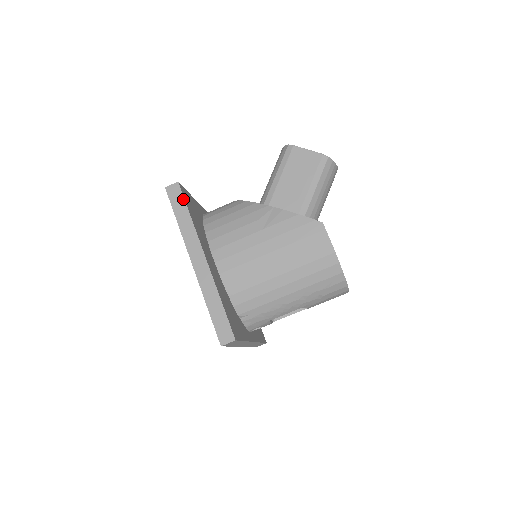
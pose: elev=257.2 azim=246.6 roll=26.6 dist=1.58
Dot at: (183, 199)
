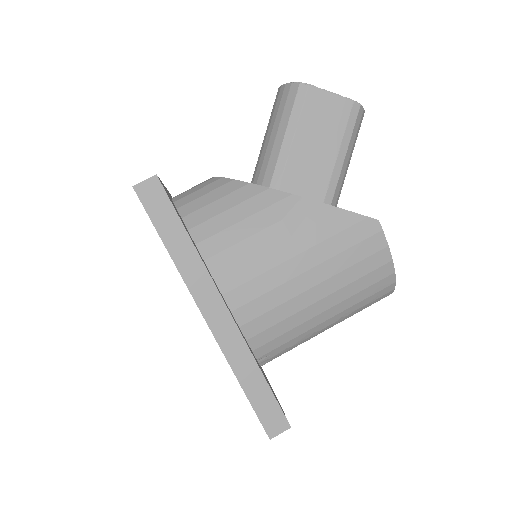
Dot at: (171, 208)
